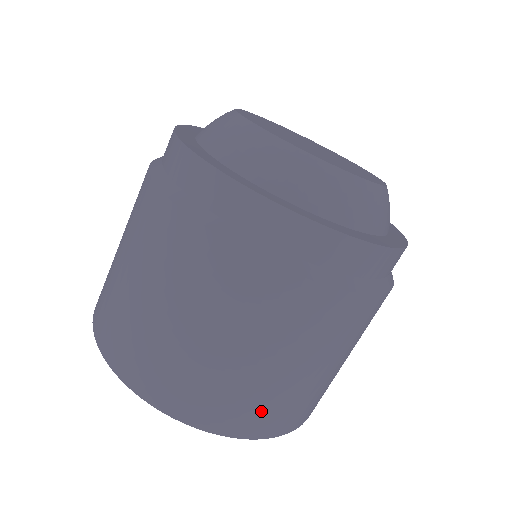
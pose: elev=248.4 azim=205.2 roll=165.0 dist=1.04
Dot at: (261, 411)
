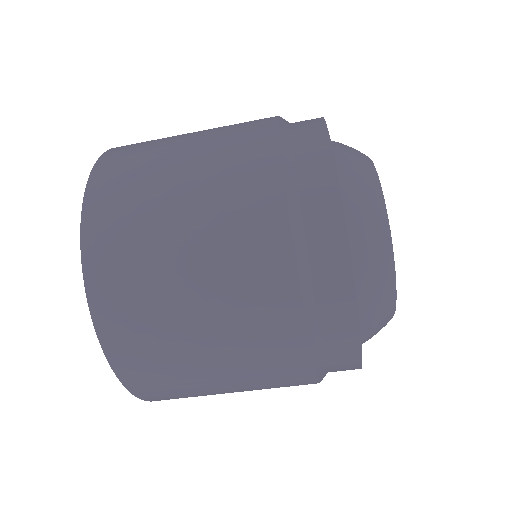
Dot at: occluded
